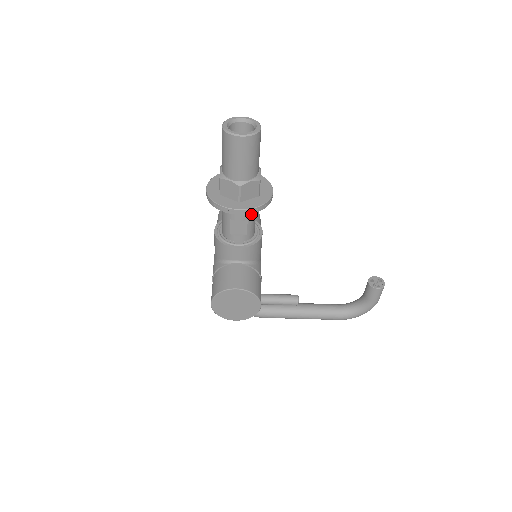
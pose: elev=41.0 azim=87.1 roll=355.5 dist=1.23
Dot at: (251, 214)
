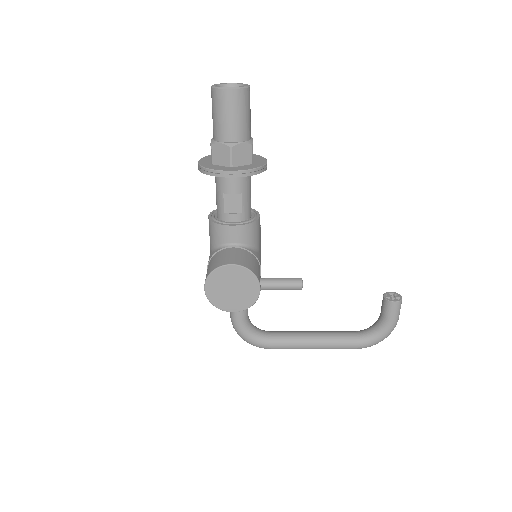
Dot at: (245, 187)
